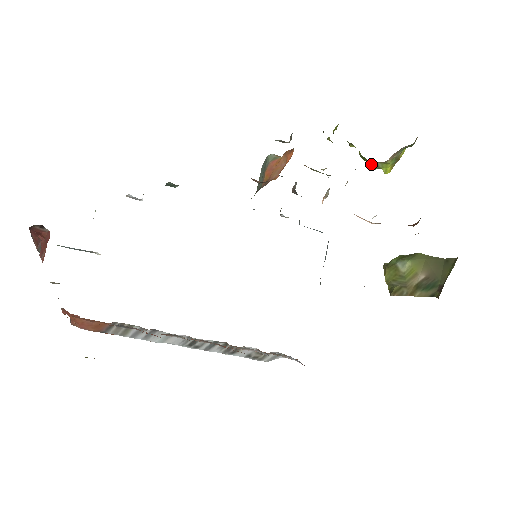
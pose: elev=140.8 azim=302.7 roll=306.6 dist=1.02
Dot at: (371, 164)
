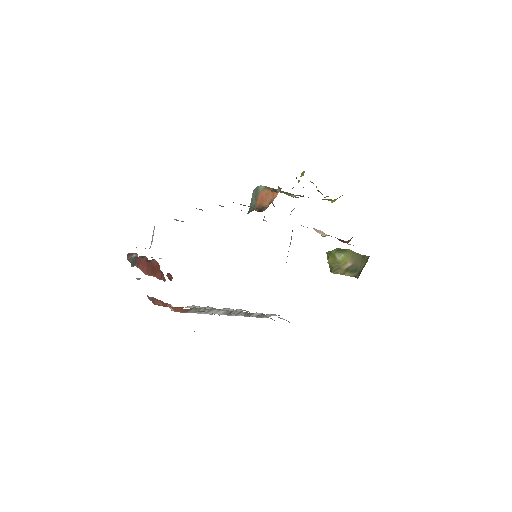
Dot at: (324, 199)
